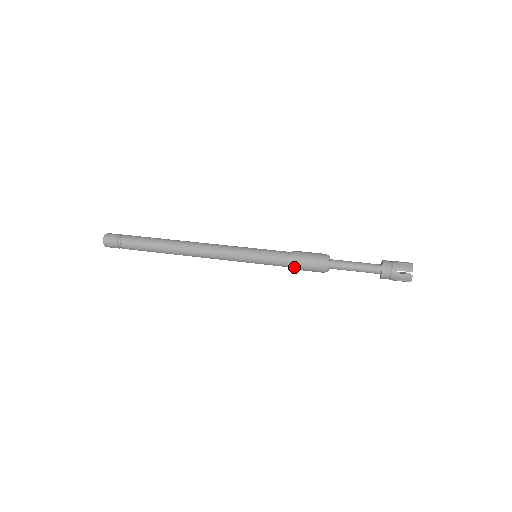
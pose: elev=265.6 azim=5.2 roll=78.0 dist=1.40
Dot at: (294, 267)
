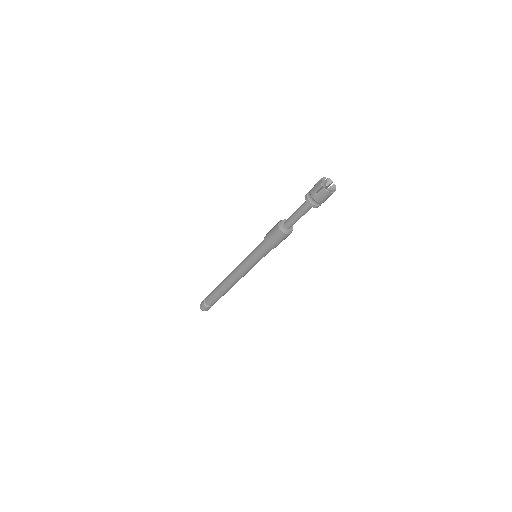
Dot at: (271, 246)
